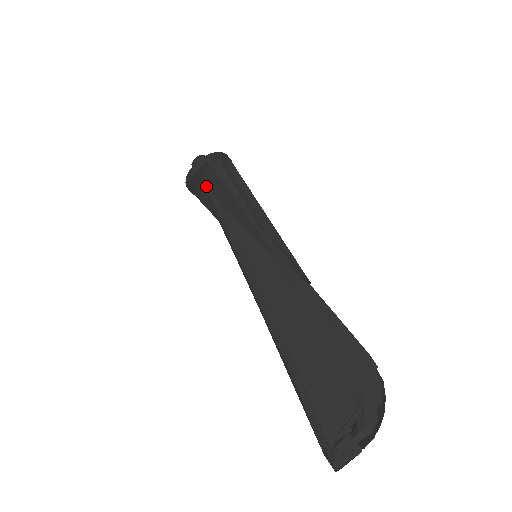
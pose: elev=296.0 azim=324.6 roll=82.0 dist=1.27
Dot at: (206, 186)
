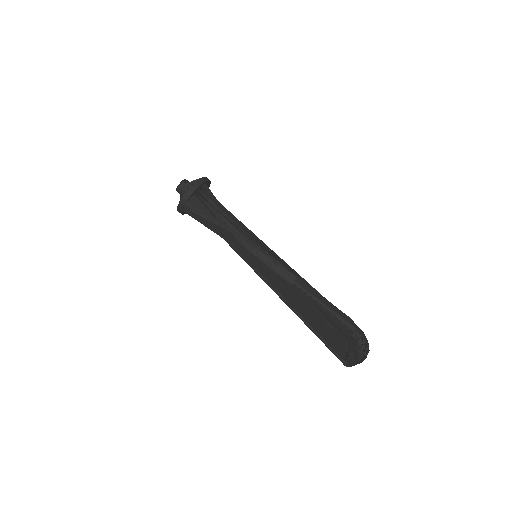
Dot at: occluded
